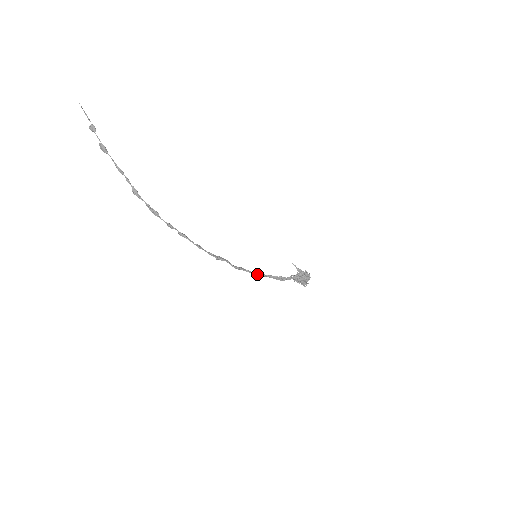
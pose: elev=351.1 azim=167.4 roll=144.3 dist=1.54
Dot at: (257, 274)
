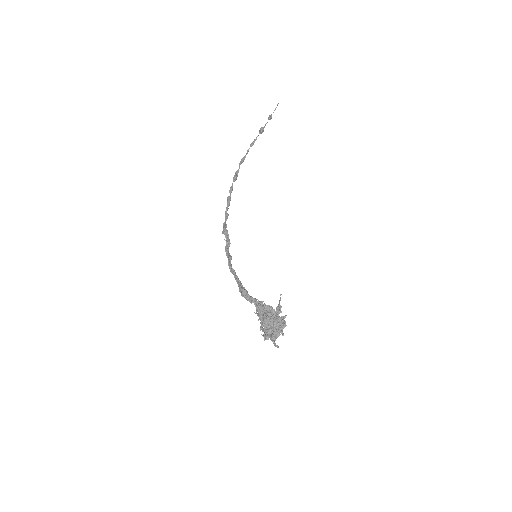
Dot at: (232, 270)
